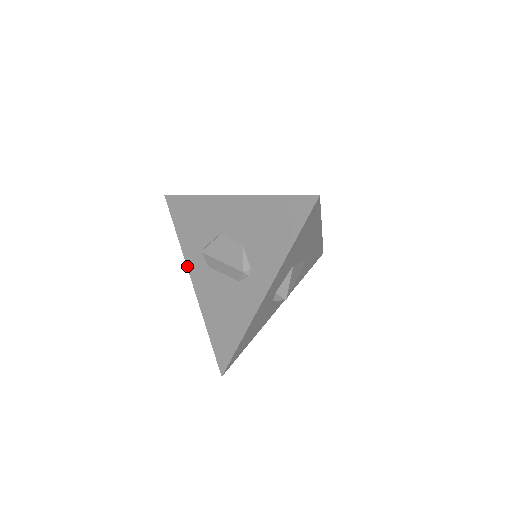
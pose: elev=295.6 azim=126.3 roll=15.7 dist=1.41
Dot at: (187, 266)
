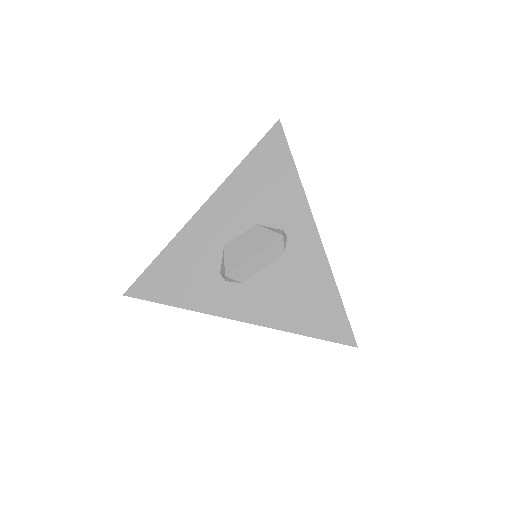
Dot at: (218, 316)
